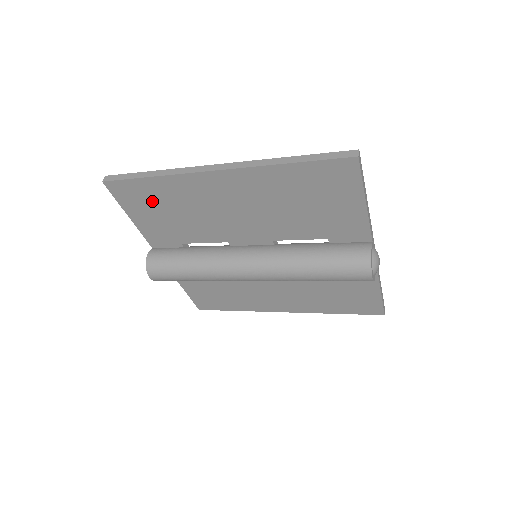
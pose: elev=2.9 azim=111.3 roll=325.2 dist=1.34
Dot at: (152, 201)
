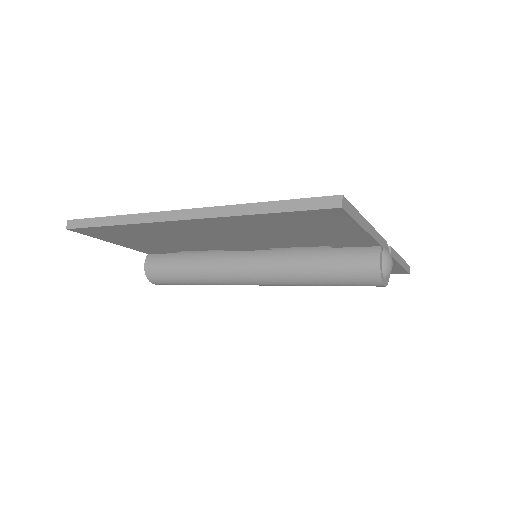
Dot at: (126, 235)
